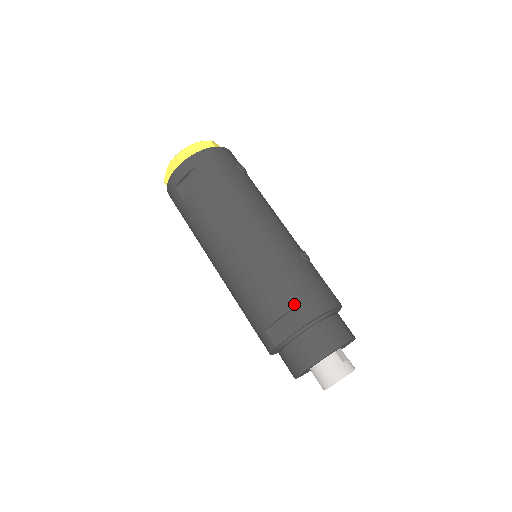
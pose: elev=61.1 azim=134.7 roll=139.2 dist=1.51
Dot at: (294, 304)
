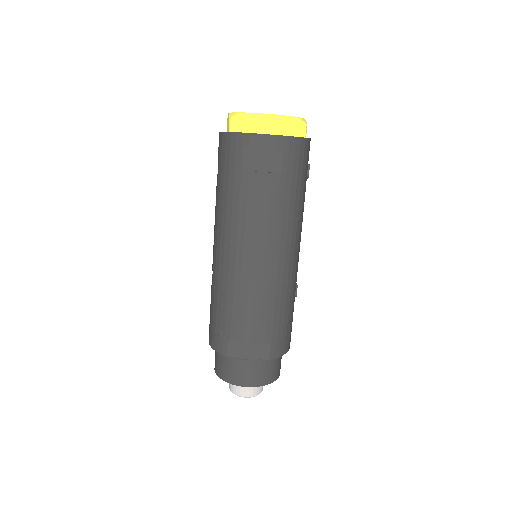
Dot at: (269, 340)
